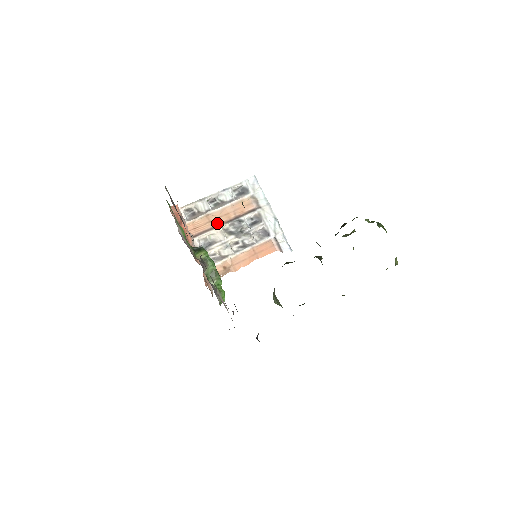
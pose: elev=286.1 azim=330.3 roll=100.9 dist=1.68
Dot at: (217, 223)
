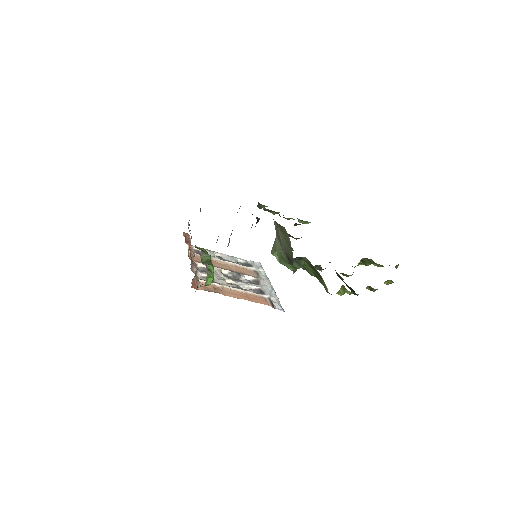
Dot at: (218, 266)
